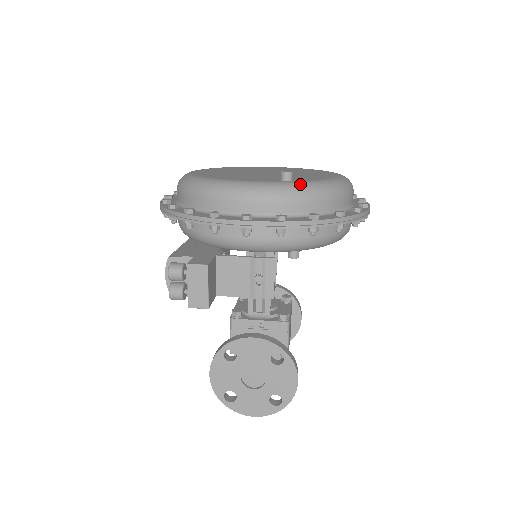
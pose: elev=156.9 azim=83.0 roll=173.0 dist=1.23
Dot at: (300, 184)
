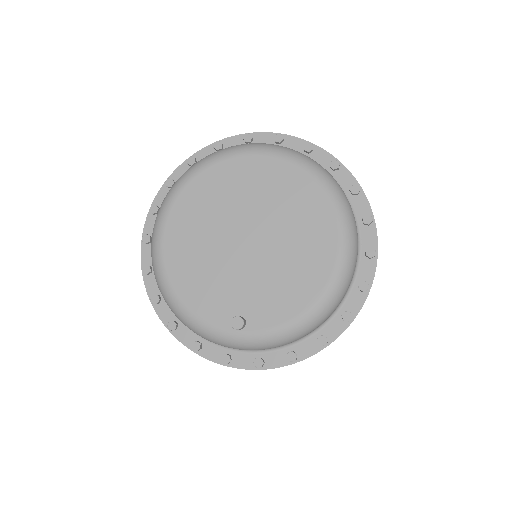
Dot at: (248, 340)
